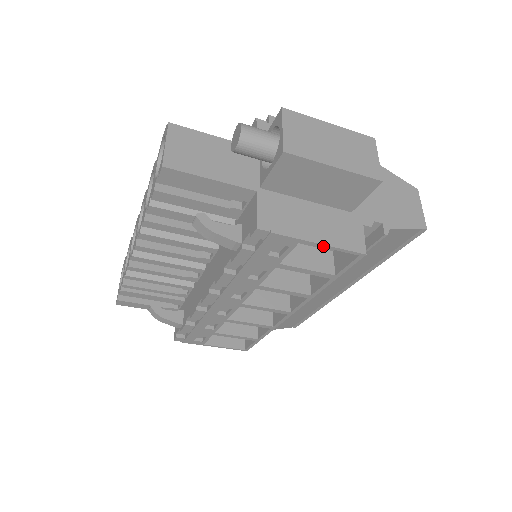
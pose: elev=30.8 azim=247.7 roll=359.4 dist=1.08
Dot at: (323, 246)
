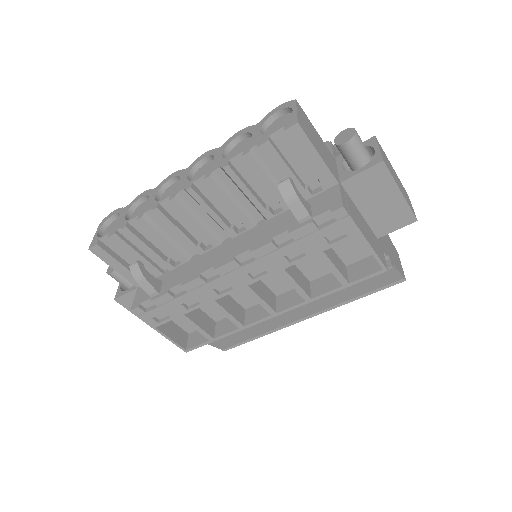
Dot at: (369, 248)
